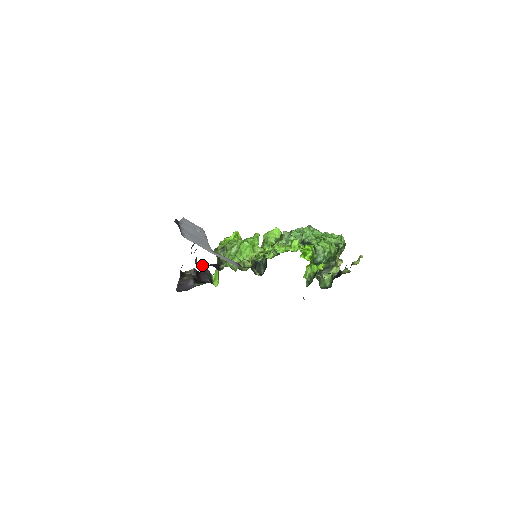
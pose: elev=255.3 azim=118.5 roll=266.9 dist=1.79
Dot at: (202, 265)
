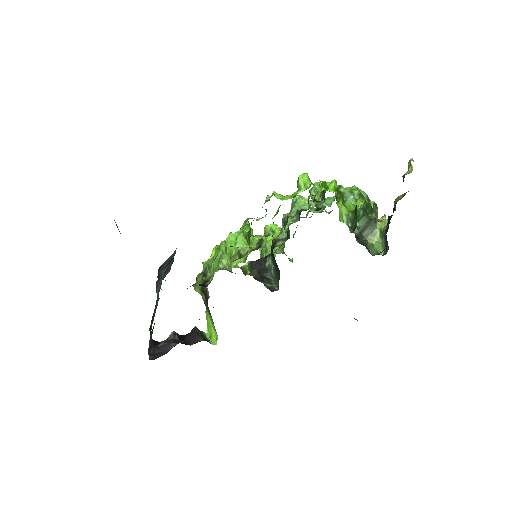
Dot at: occluded
